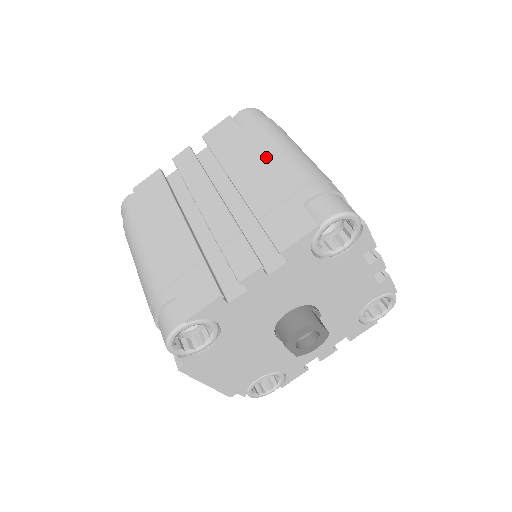
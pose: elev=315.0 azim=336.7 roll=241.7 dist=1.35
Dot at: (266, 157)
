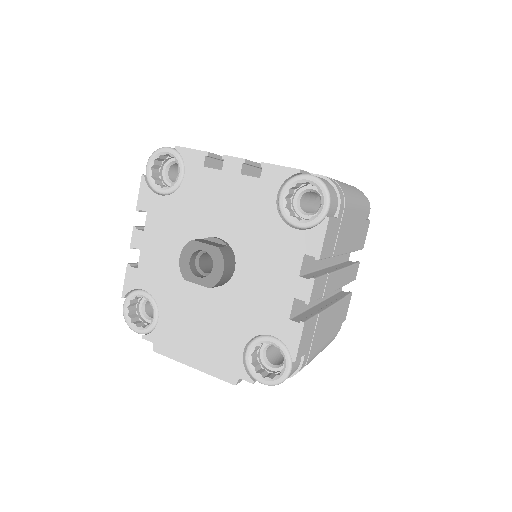
Dot at: occluded
